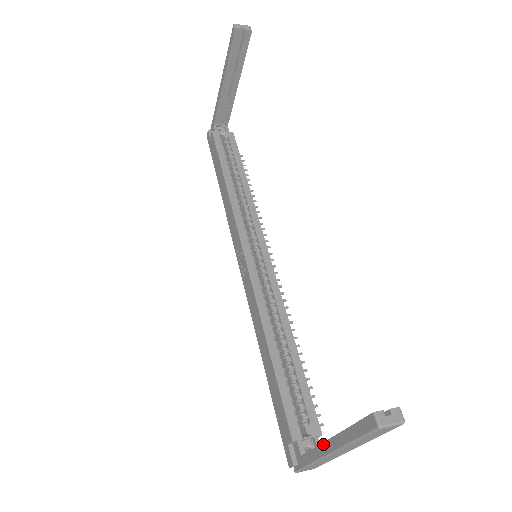
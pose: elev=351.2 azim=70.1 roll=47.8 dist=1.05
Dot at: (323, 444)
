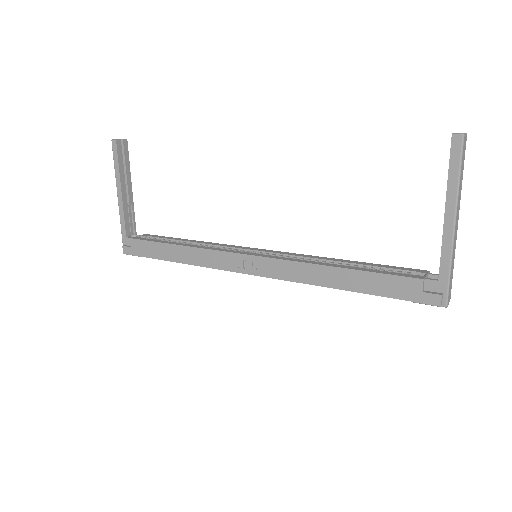
Dot at: (444, 229)
